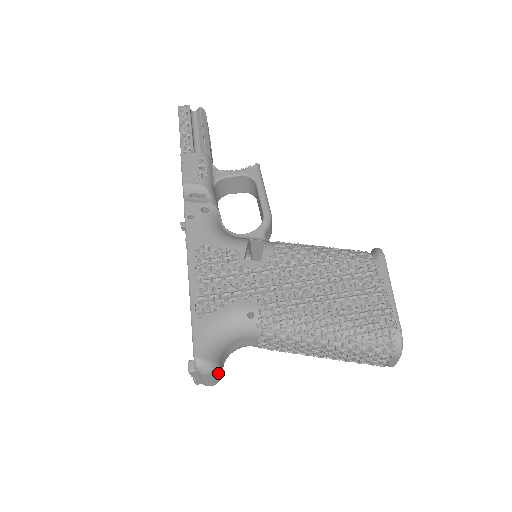
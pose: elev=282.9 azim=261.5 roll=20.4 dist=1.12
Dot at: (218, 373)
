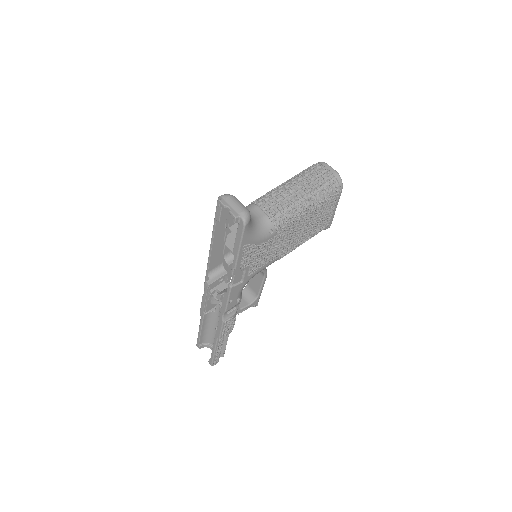
Dot at: occluded
